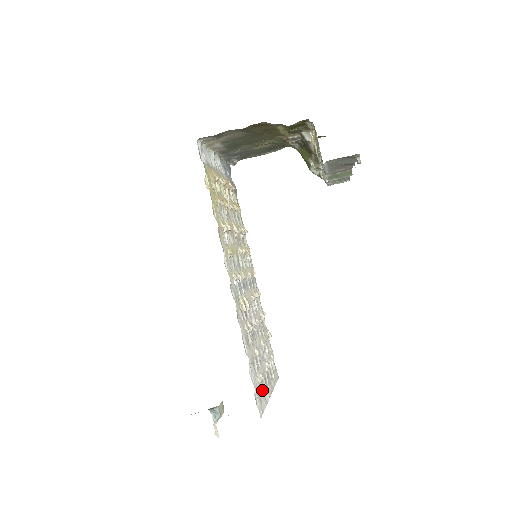
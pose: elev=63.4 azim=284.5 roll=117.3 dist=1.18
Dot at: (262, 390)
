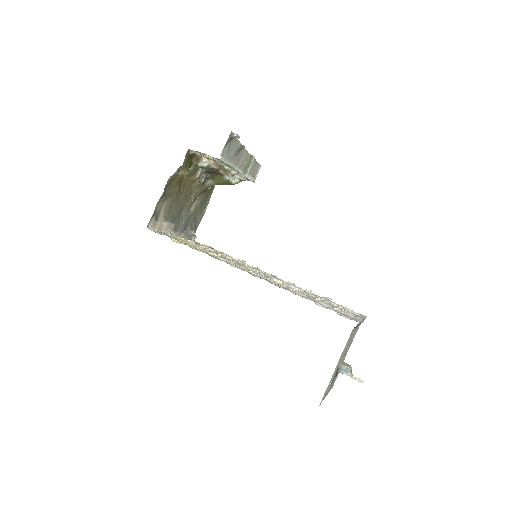
Dot at: (346, 314)
